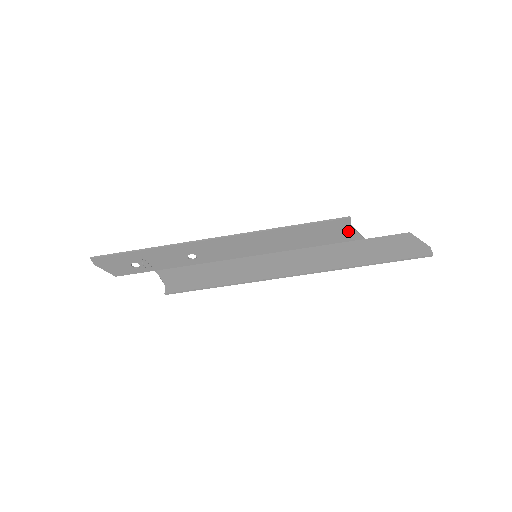
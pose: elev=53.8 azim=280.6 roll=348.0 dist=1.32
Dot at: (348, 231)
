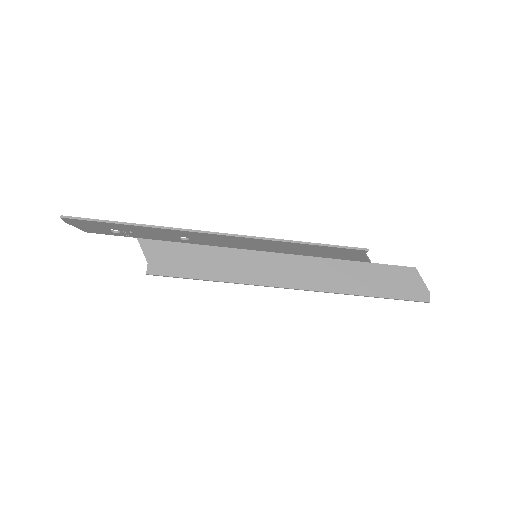
Dot at: (359, 256)
